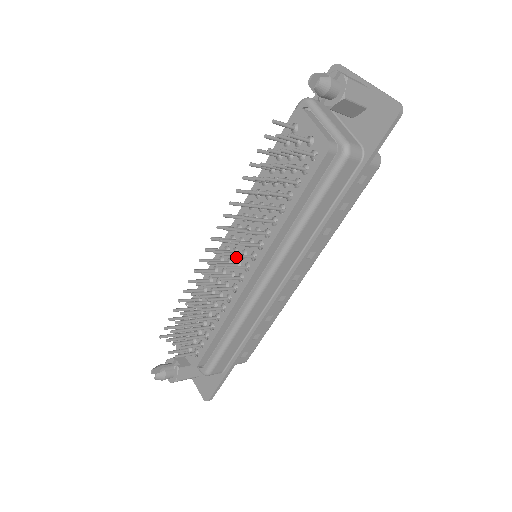
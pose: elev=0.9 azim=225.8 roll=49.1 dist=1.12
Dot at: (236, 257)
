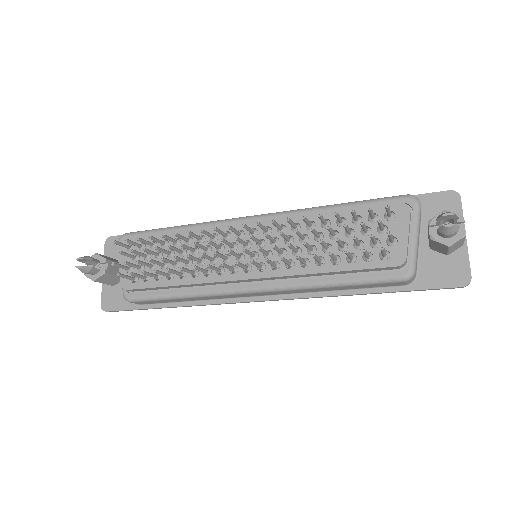
Dot at: (252, 263)
